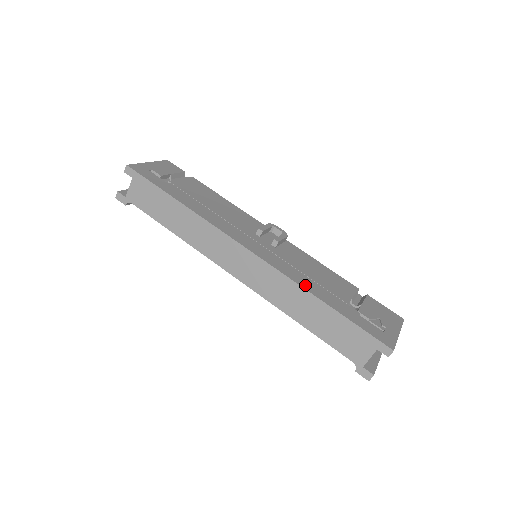
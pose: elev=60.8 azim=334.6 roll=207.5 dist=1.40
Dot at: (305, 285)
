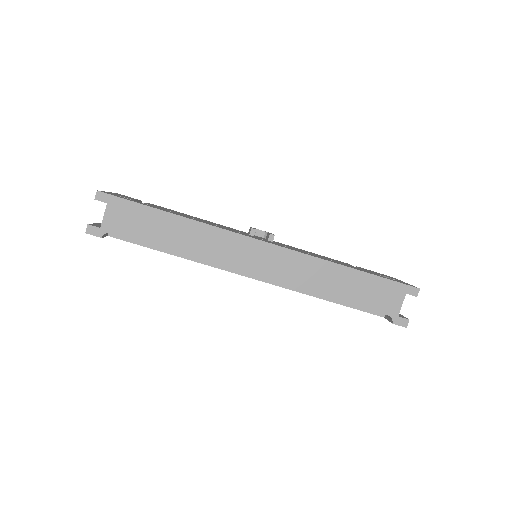
Dot at: (325, 259)
